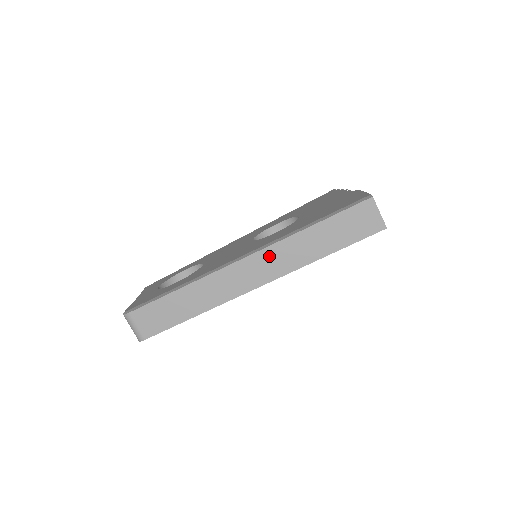
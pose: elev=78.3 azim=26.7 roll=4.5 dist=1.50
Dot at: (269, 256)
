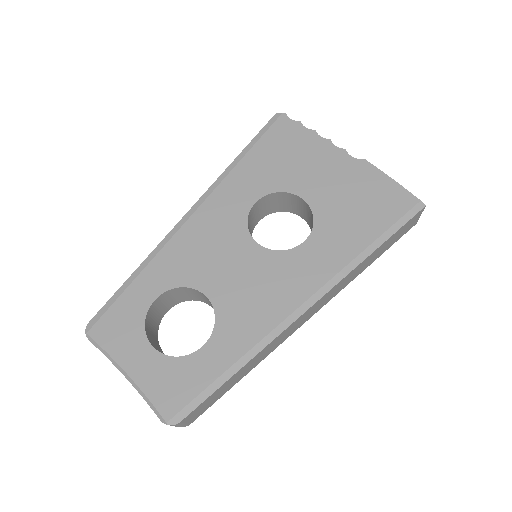
Dot at: (331, 292)
